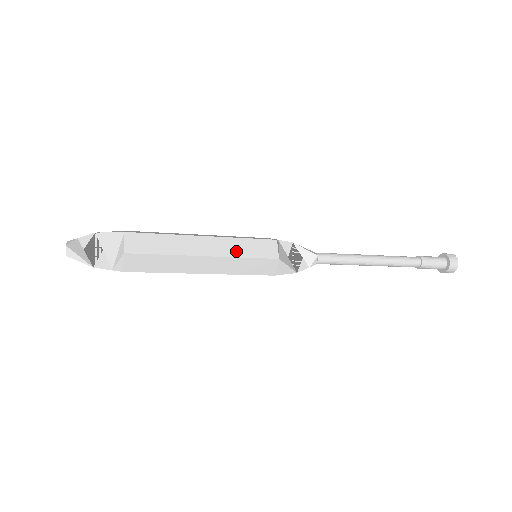
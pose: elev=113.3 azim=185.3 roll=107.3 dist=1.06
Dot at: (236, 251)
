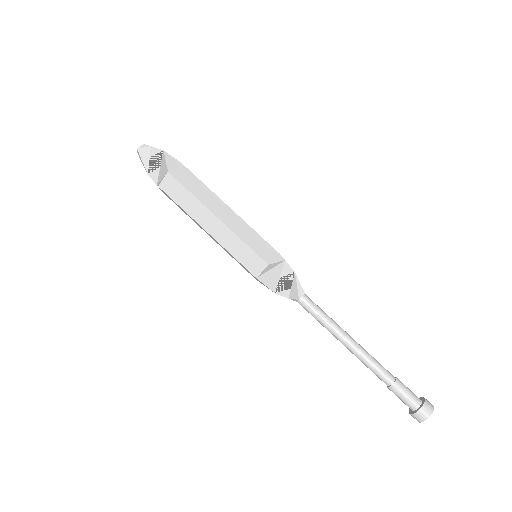
Dot at: (230, 246)
